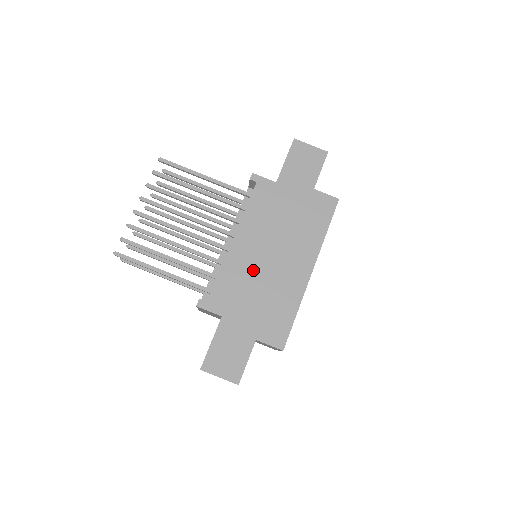
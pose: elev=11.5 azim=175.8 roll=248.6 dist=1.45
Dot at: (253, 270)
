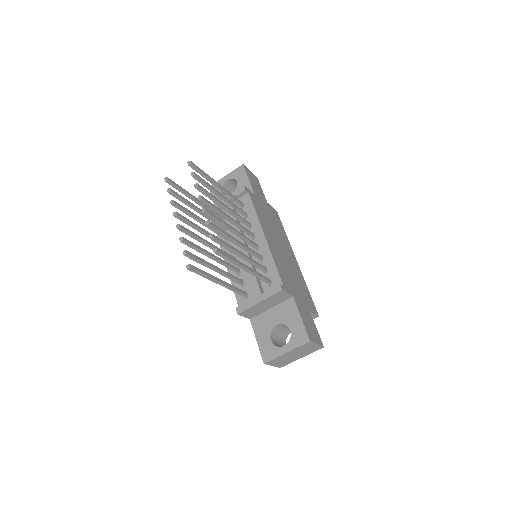
Dot at: (282, 259)
